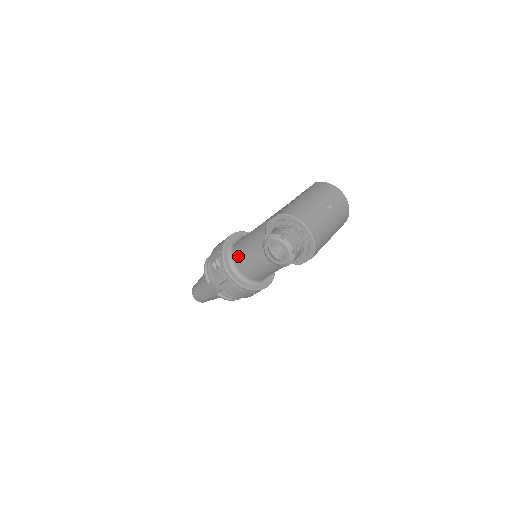
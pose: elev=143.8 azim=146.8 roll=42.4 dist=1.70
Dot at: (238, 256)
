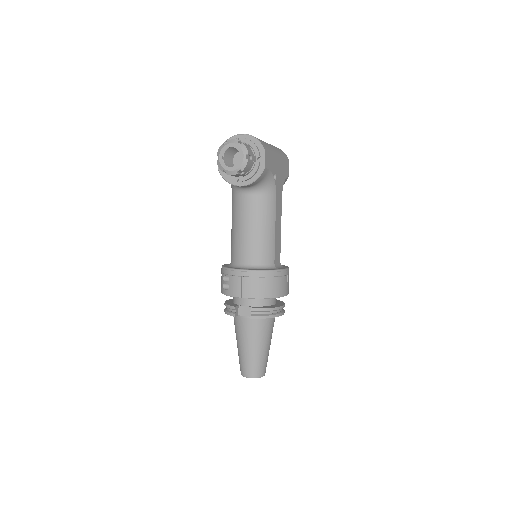
Dot at: (235, 253)
